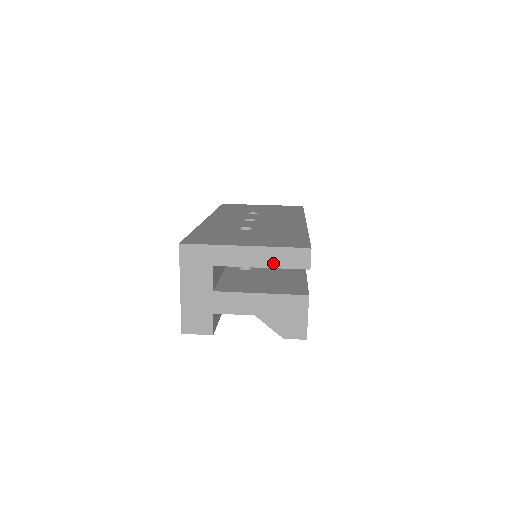
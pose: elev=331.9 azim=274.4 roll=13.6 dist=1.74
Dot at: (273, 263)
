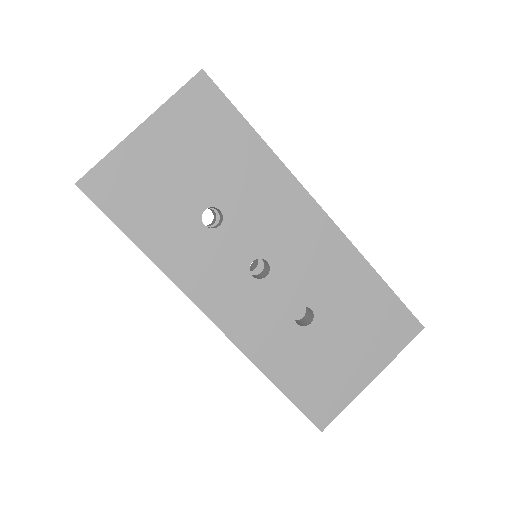
Dot at: occluded
